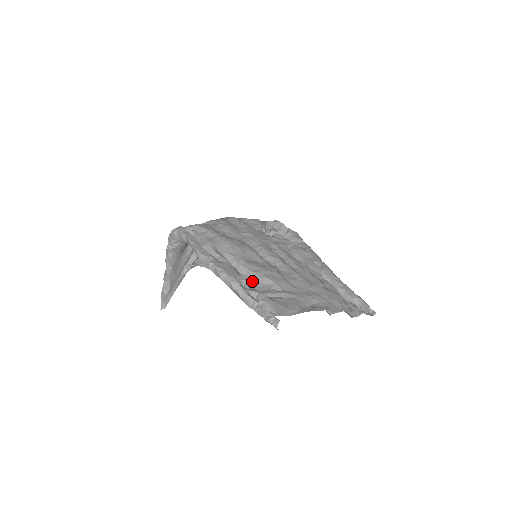
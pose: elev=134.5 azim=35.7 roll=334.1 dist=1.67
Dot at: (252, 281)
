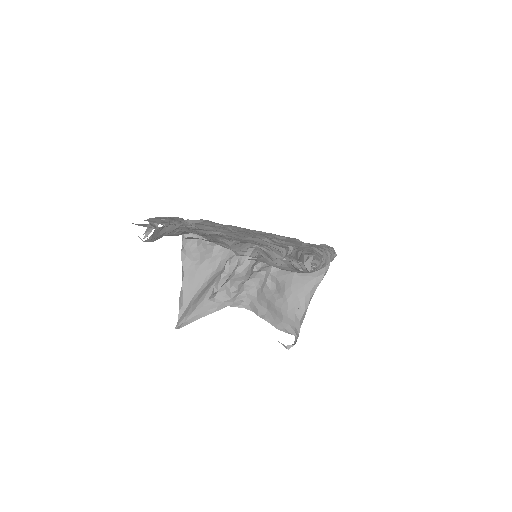
Dot at: occluded
